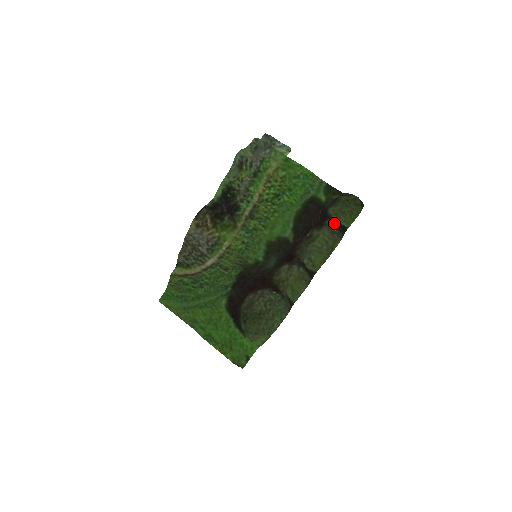
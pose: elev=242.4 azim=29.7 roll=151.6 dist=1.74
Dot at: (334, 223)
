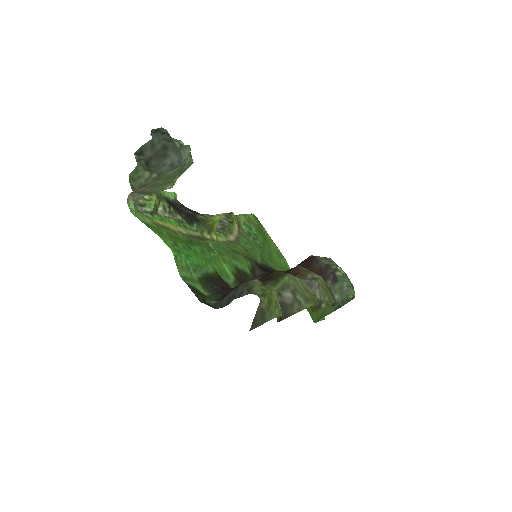
Dot at: occluded
